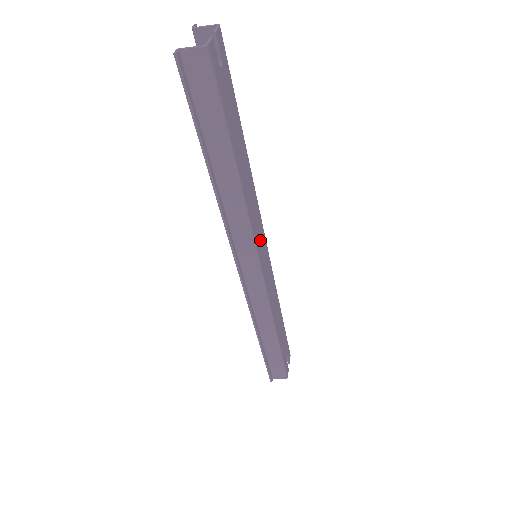
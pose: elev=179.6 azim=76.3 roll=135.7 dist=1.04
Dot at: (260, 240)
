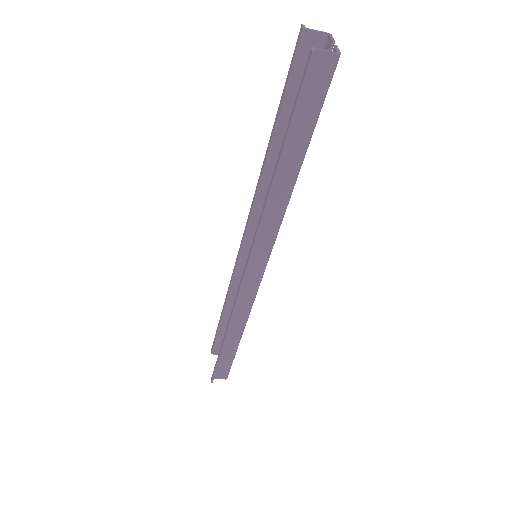
Dot at: occluded
